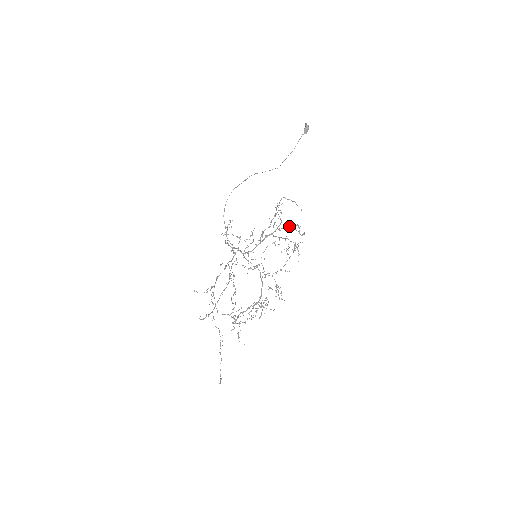
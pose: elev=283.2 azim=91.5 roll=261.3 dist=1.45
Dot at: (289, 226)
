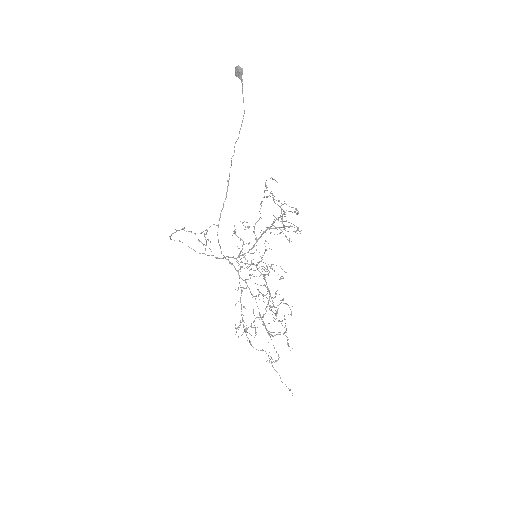
Dot at: occluded
